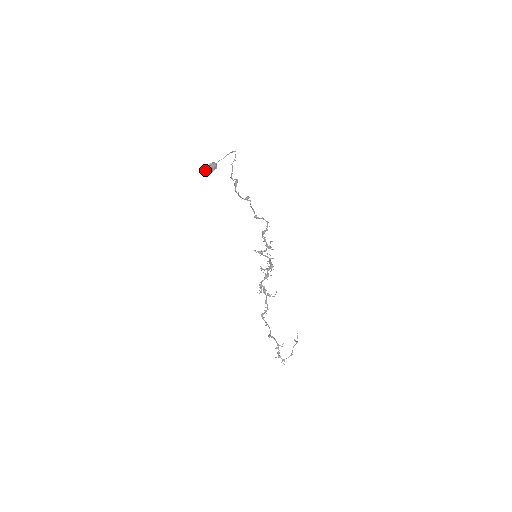
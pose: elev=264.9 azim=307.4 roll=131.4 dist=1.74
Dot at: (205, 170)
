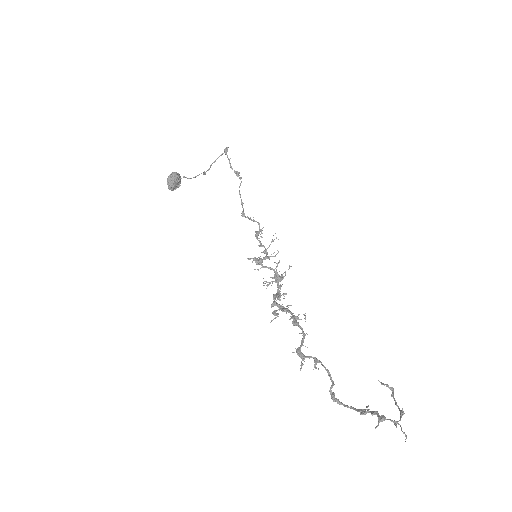
Dot at: (169, 175)
